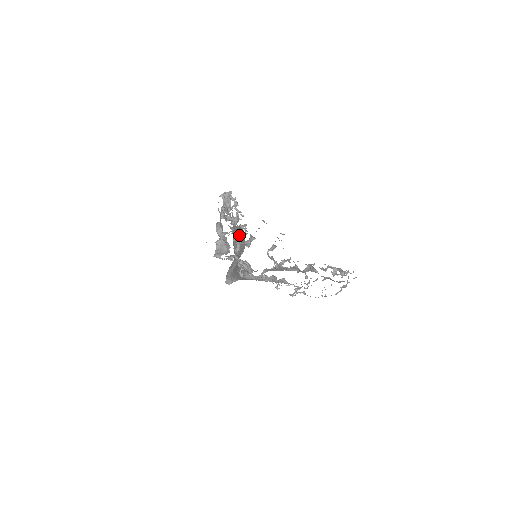
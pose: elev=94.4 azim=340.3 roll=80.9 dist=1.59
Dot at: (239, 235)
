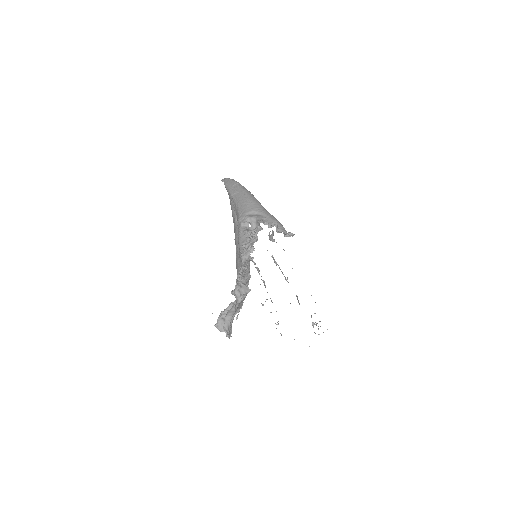
Dot at: occluded
